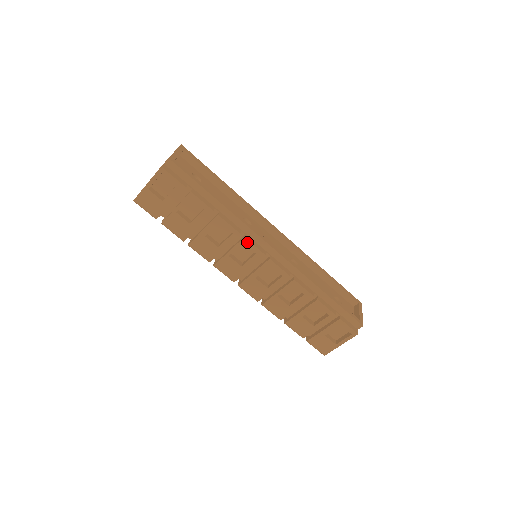
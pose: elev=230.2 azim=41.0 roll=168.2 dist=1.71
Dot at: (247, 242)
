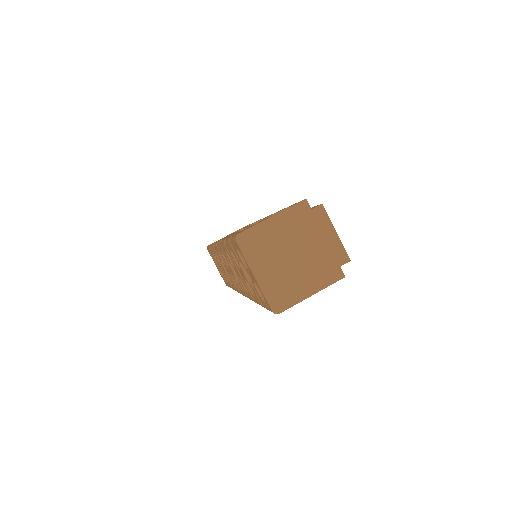
Dot at: occluded
